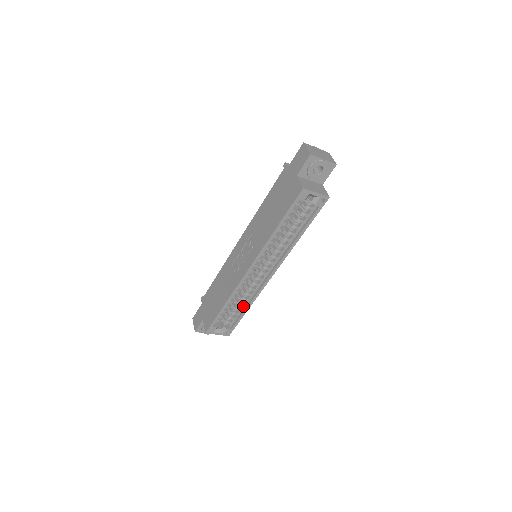
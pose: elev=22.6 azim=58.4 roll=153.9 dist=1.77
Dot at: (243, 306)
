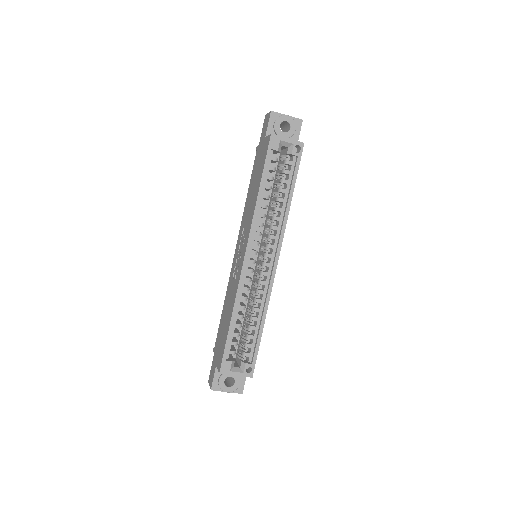
Dot at: (257, 322)
